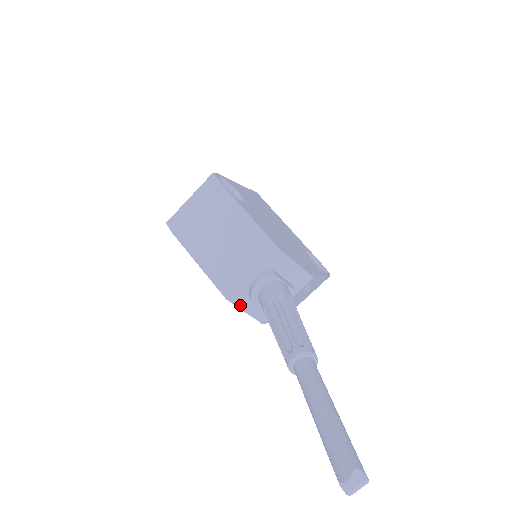
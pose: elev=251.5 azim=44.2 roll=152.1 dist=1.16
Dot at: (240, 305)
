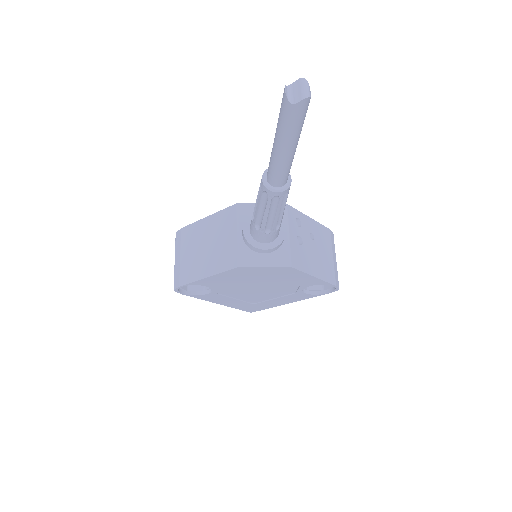
Dot at: (254, 264)
